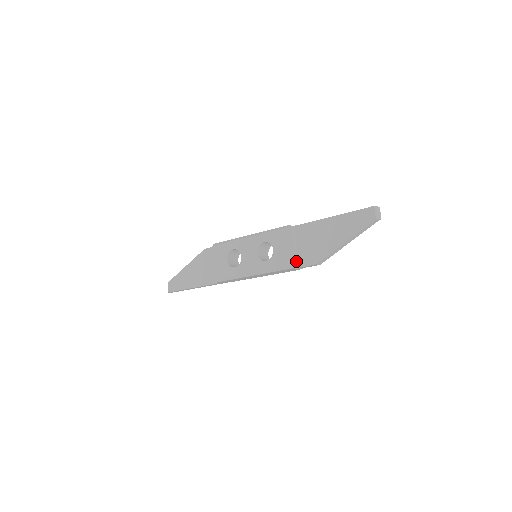
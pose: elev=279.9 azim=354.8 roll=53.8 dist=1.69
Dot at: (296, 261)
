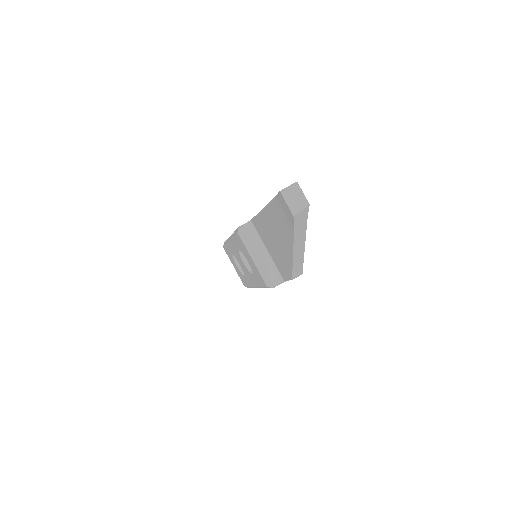
Dot at: (276, 272)
